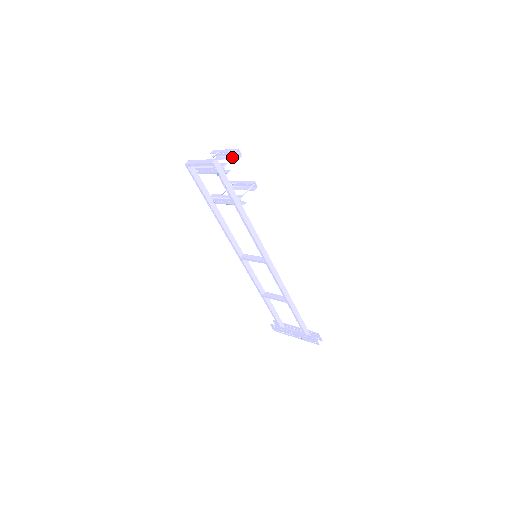
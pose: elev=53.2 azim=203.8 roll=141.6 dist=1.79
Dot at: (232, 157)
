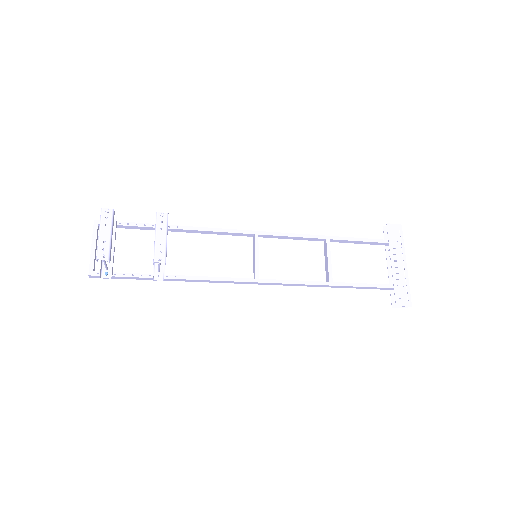
Dot at: (103, 261)
